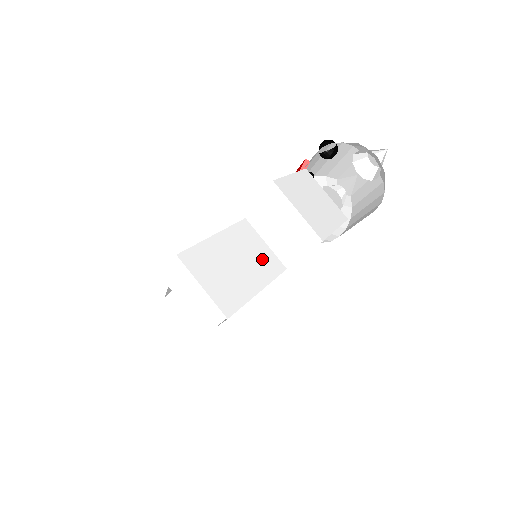
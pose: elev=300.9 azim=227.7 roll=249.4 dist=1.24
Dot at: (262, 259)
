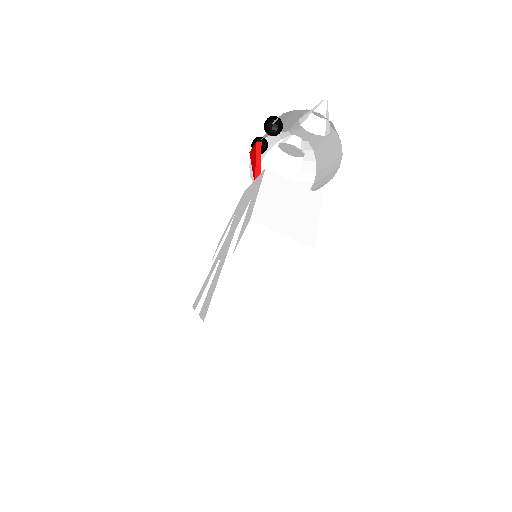
Dot at: occluded
